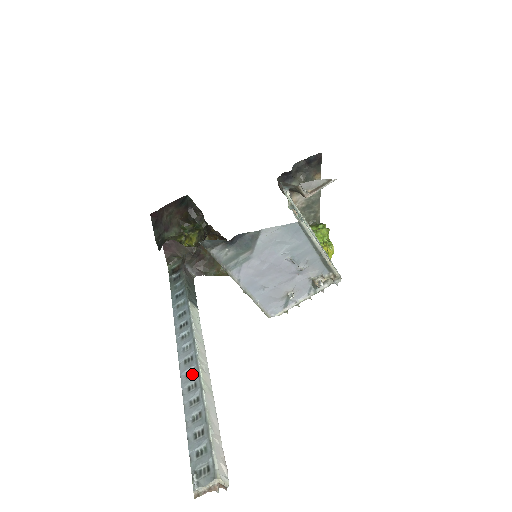
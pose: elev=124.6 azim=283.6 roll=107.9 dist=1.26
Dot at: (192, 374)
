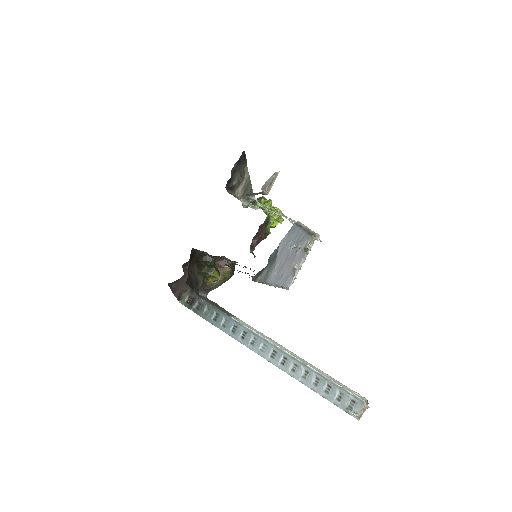
Dot at: (286, 361)
